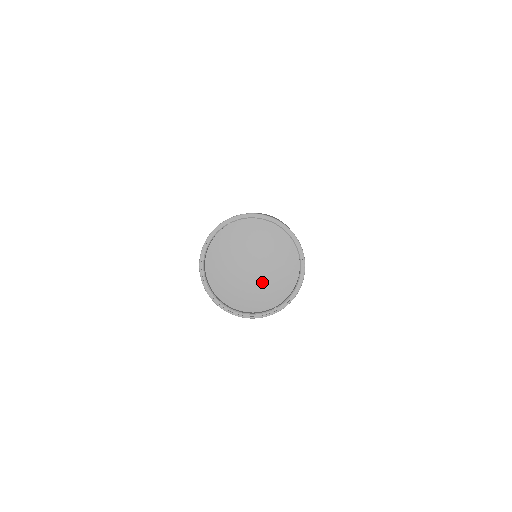
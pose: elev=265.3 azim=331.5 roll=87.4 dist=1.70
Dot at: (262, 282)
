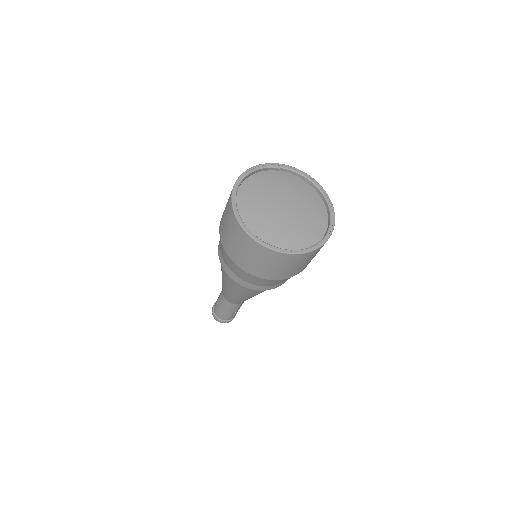
Dot at: (288, 223)
